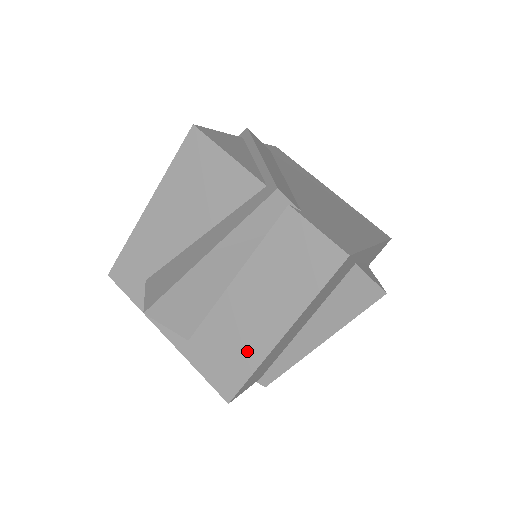
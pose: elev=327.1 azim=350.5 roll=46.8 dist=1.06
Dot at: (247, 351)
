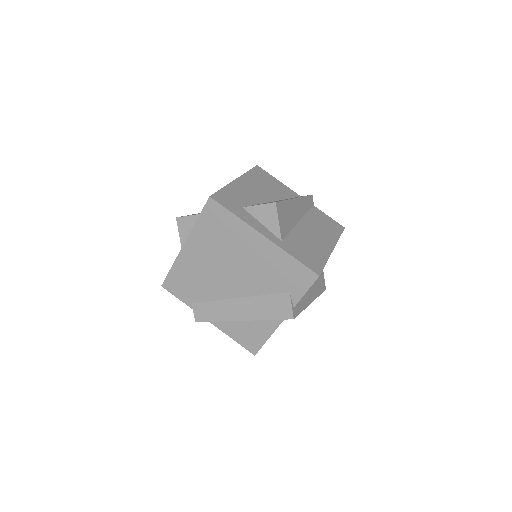
Dot at: (319, 252)
